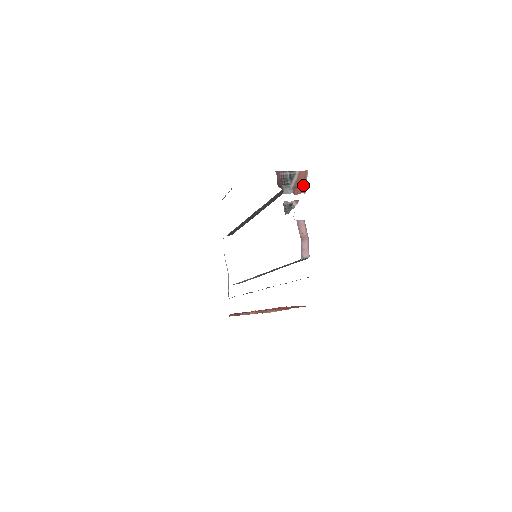
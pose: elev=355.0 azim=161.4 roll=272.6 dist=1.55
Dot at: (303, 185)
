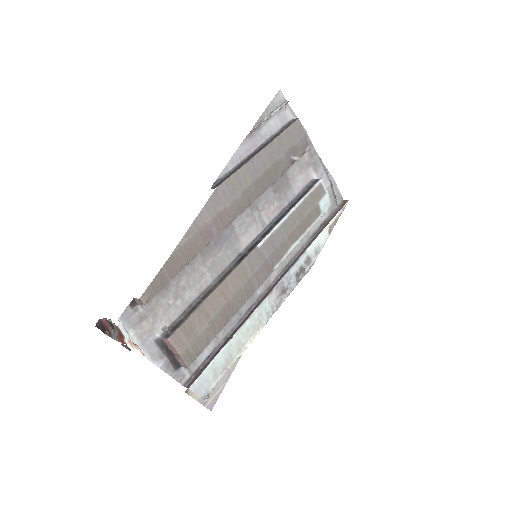
Dot at: (122, 337)
